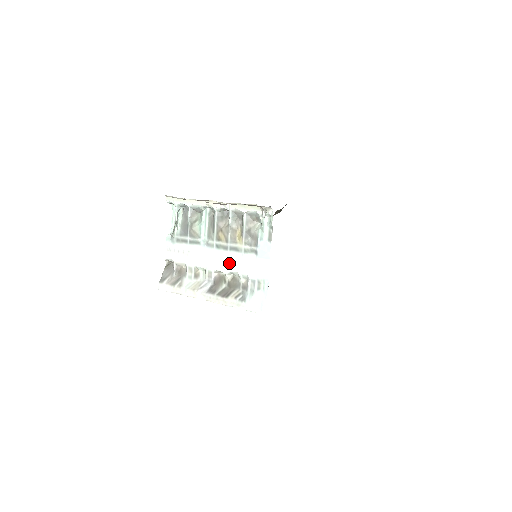
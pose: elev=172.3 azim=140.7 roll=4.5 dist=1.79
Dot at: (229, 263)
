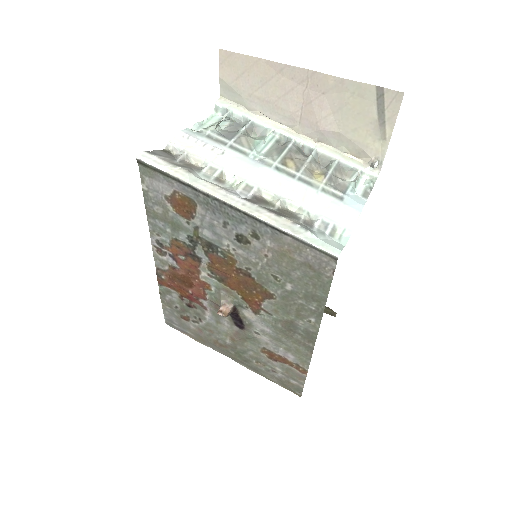
Dot at: (291, 190)
